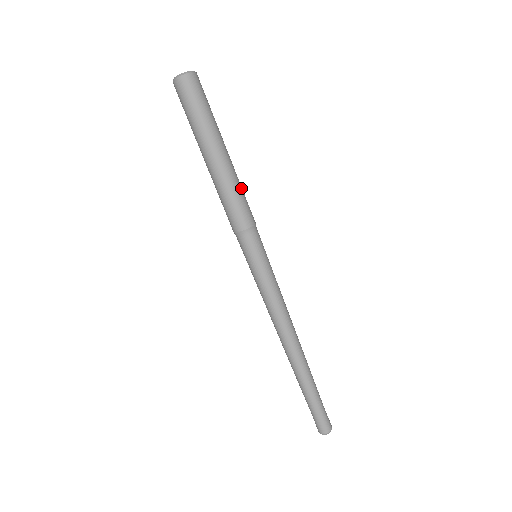
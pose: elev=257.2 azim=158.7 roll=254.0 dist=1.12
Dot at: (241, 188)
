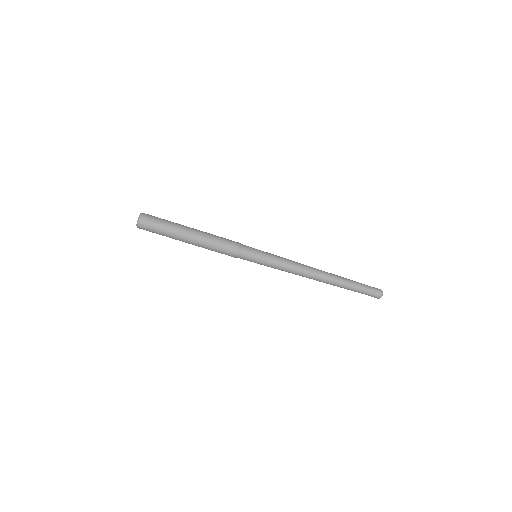
Dot at: (215, 236)
